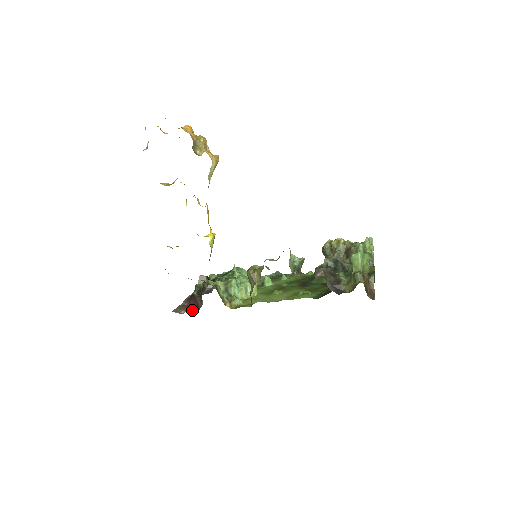
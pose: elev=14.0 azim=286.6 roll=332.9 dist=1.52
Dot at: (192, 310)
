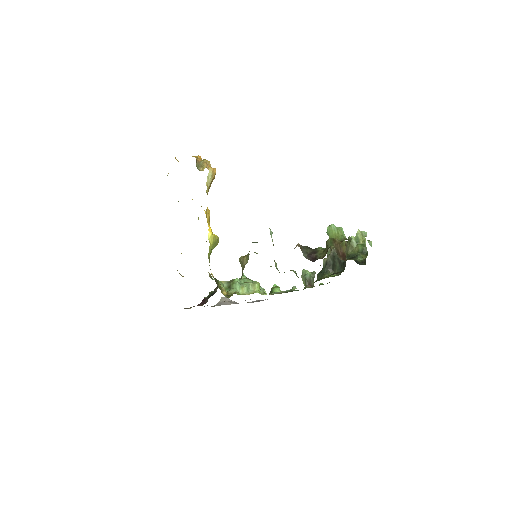
Dot at: occluded
